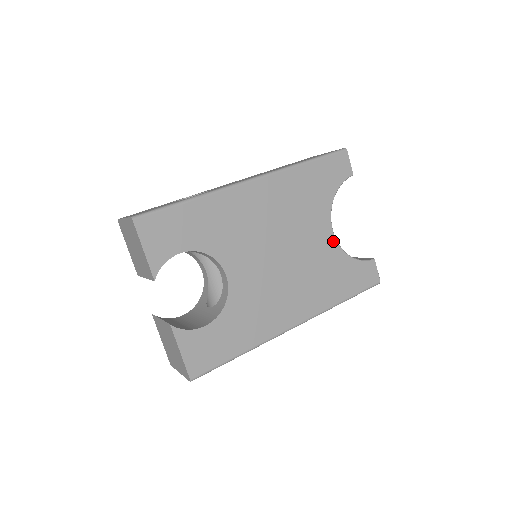
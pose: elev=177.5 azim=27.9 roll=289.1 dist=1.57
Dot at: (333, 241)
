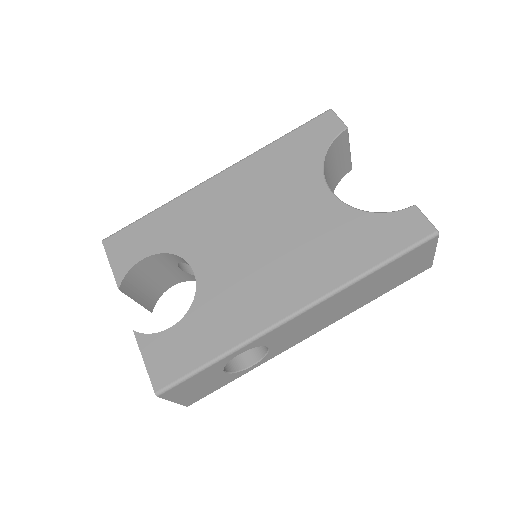
Dot at: (334, 202)
